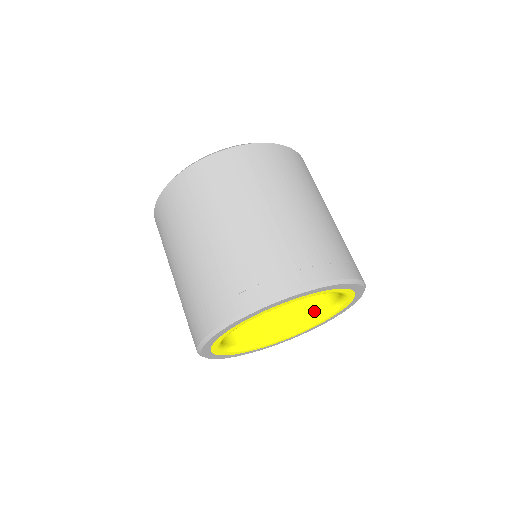
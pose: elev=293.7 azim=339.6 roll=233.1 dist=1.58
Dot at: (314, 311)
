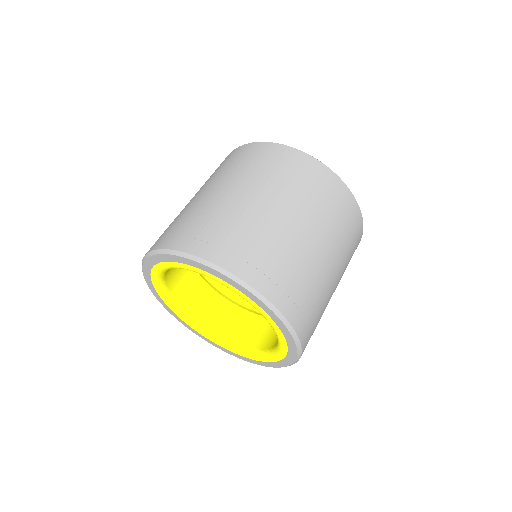
Dot at: (234, 336)
